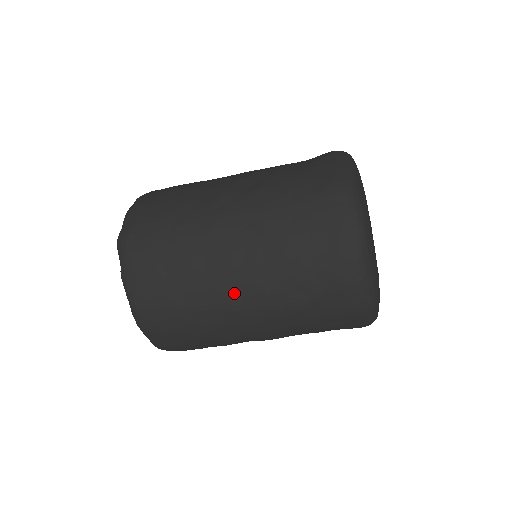
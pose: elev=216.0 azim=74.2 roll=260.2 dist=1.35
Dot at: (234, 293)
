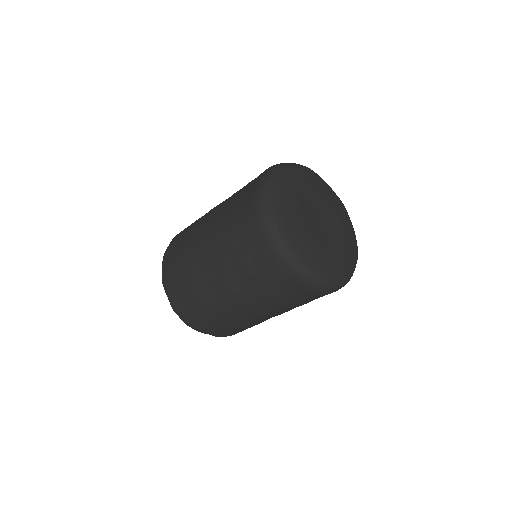
Dot at: (202, 241)
